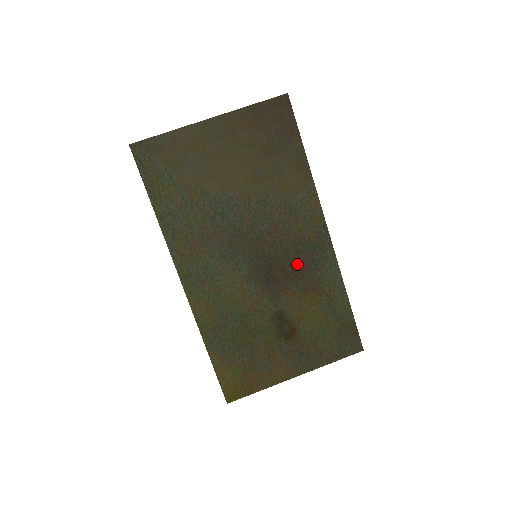
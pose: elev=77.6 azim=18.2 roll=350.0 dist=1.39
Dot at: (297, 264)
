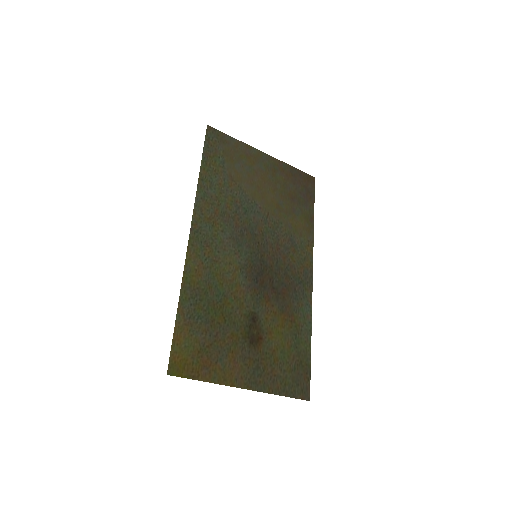
Dot at: (283, 285)
